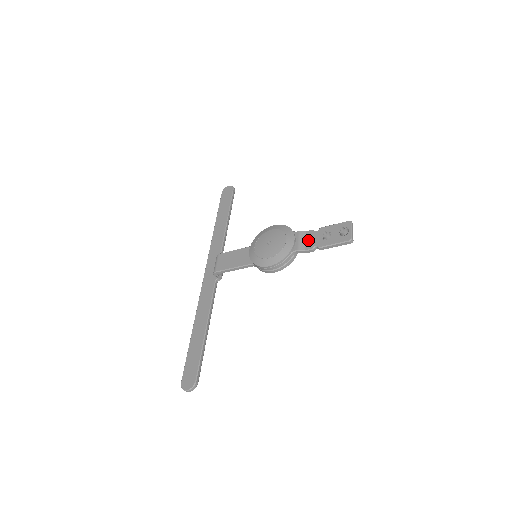
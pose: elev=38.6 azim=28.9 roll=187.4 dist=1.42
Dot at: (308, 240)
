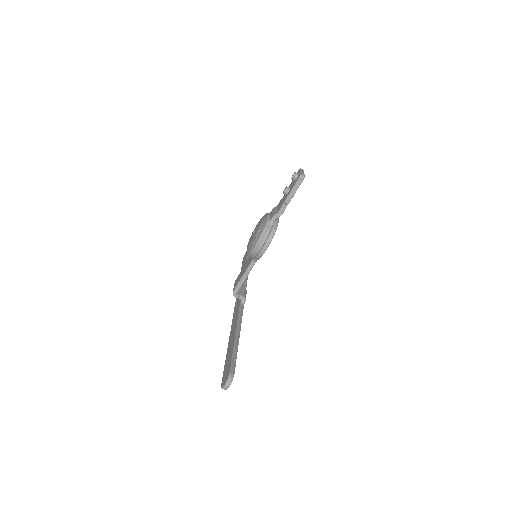
Dot at: (278, 207)
